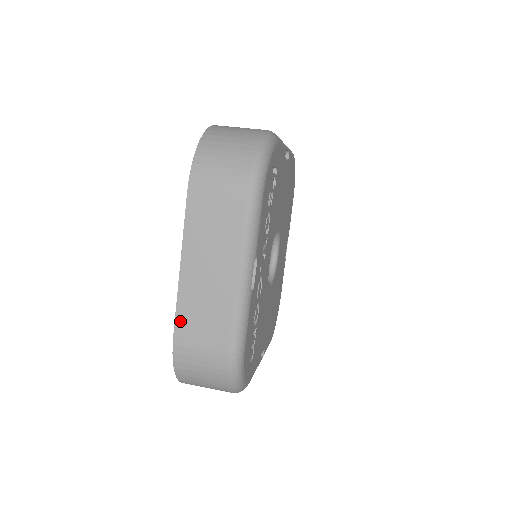
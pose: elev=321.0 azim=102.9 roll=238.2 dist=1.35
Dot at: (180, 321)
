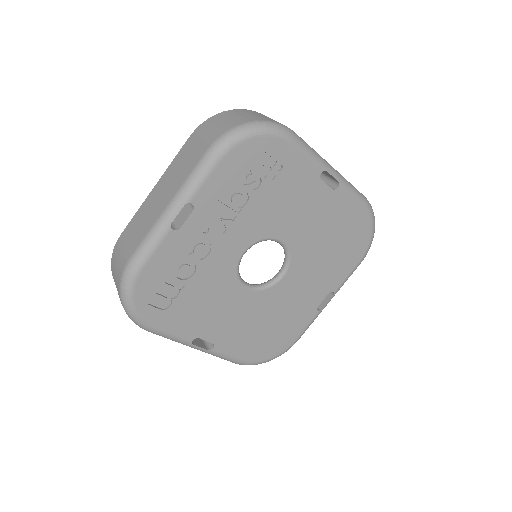
Dot at: (129, 226)
